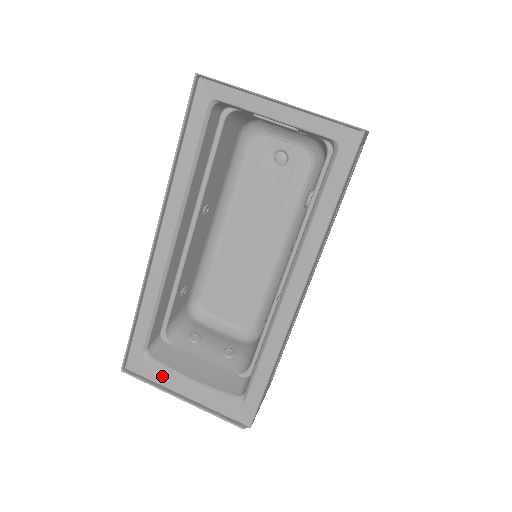
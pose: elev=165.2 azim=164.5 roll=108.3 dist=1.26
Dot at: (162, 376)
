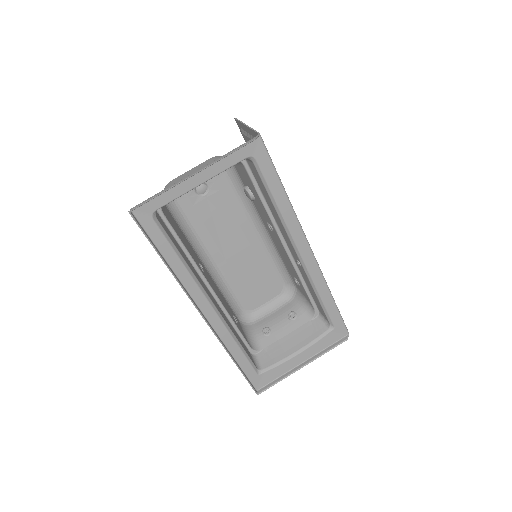
Dot at: (280, 370)
